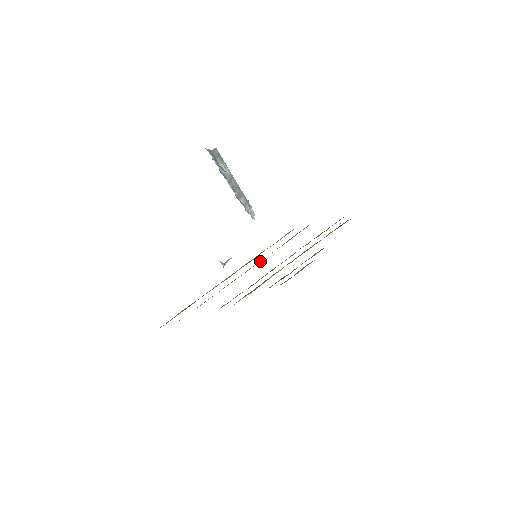
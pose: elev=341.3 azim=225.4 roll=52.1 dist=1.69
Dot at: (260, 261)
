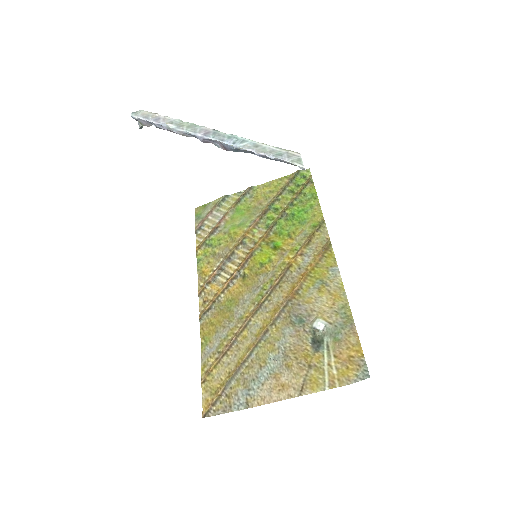
Dot at: (285, 277)
